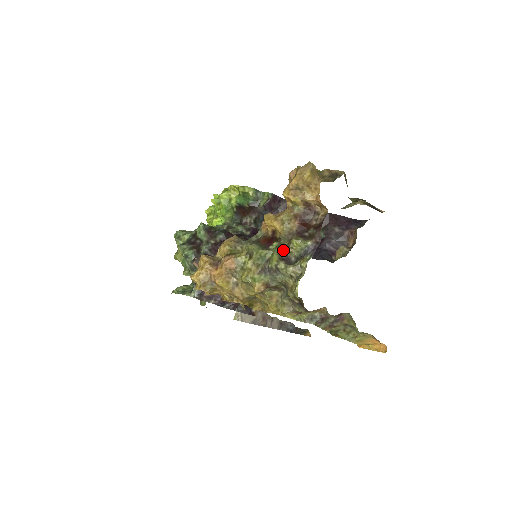
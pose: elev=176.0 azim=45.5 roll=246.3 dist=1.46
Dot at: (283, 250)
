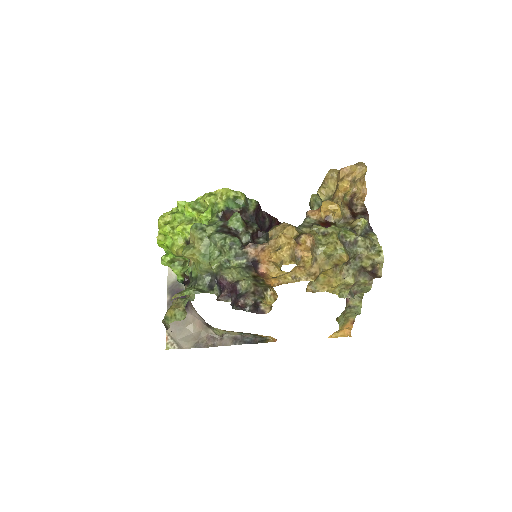
Dot at: (350, 229)
